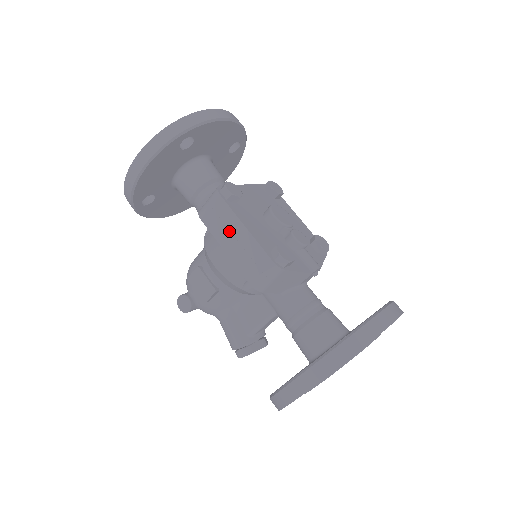
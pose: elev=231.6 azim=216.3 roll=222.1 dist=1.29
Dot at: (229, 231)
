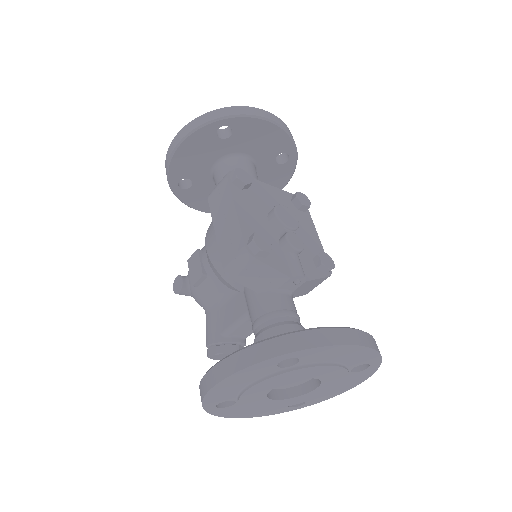
Dot at: (223, 212)
